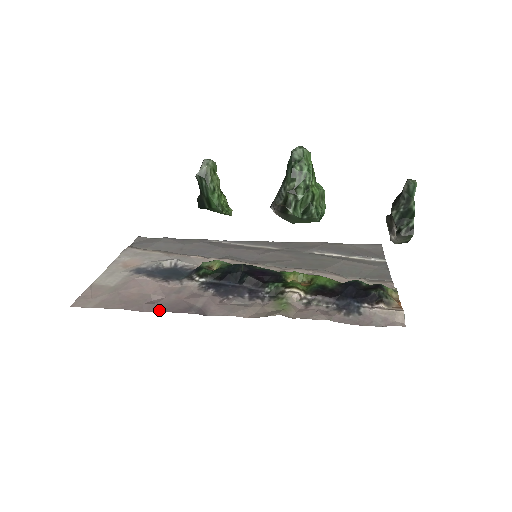
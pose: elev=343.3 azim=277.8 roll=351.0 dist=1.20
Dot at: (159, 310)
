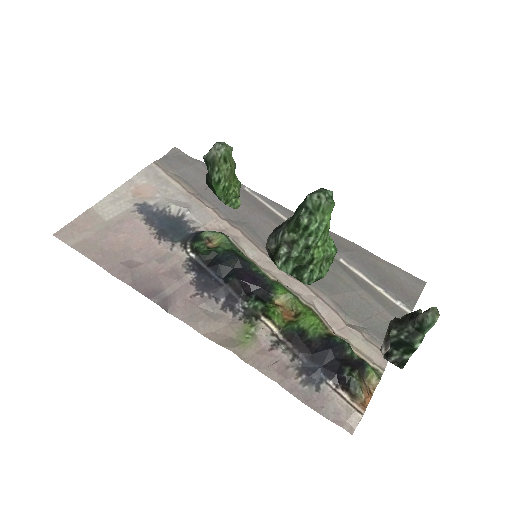
Dot at: (127, 281)
